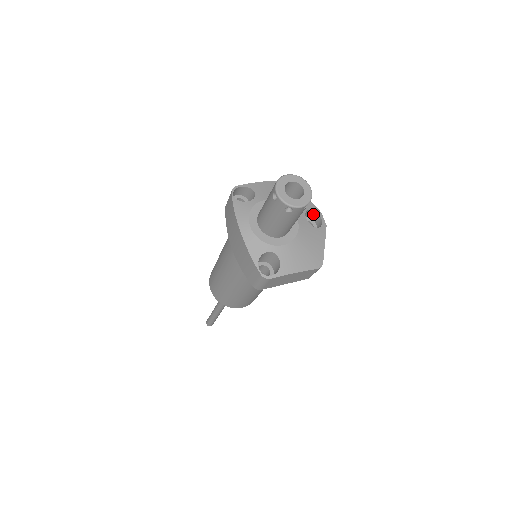
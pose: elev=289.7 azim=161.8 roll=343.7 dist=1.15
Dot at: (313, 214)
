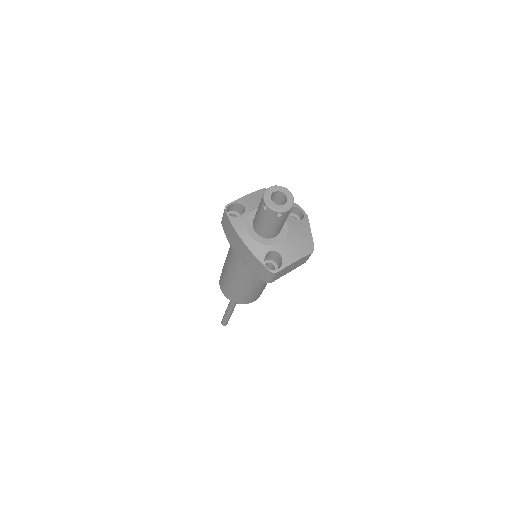
Dot at: (294, 209)
